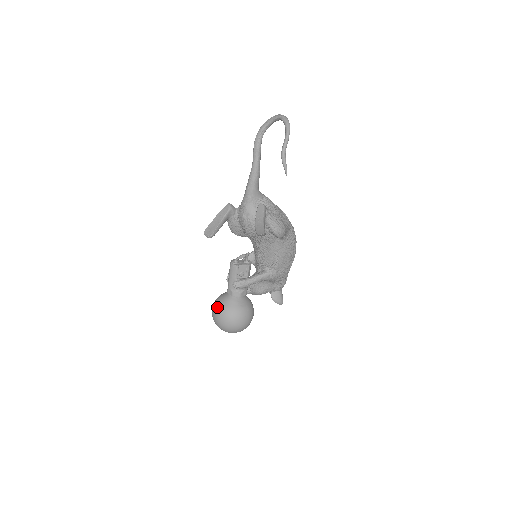
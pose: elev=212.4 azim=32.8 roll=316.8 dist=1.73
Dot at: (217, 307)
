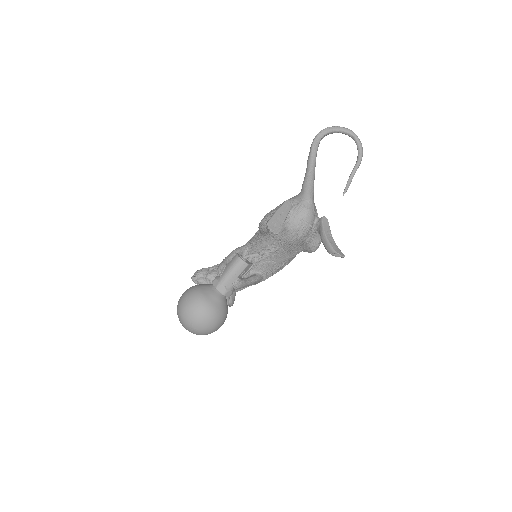
Dot at: (203, 304)
